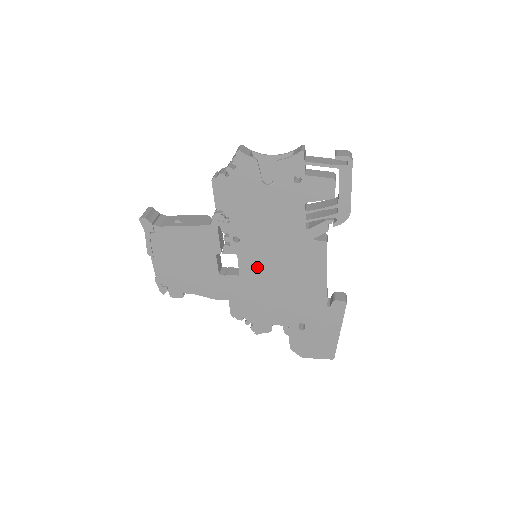
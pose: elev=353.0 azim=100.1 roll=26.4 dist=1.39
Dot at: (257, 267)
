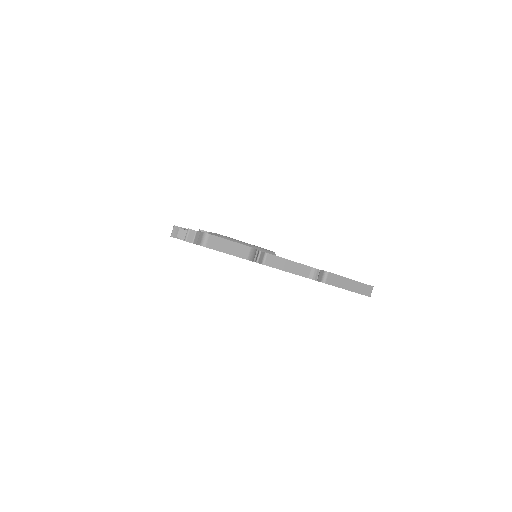
Dot at: occluded
